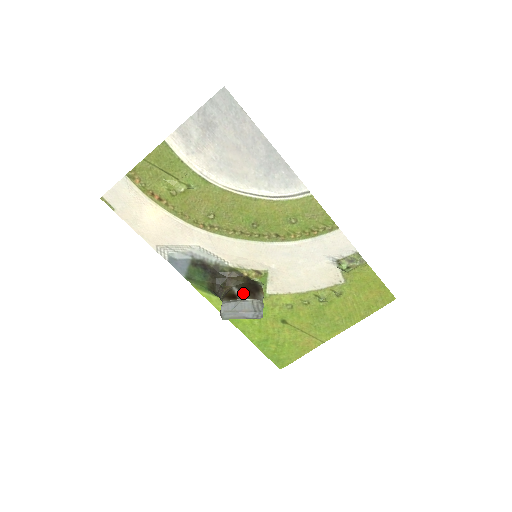
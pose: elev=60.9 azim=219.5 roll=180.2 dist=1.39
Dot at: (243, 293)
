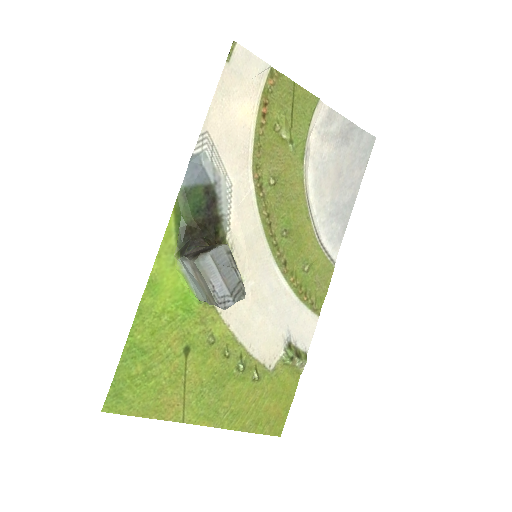
Dot at: occluded
